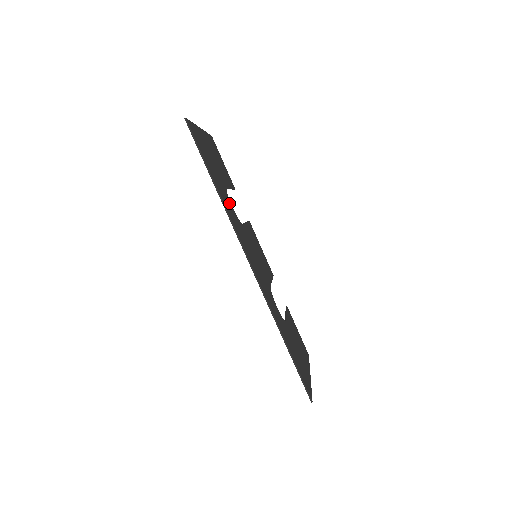
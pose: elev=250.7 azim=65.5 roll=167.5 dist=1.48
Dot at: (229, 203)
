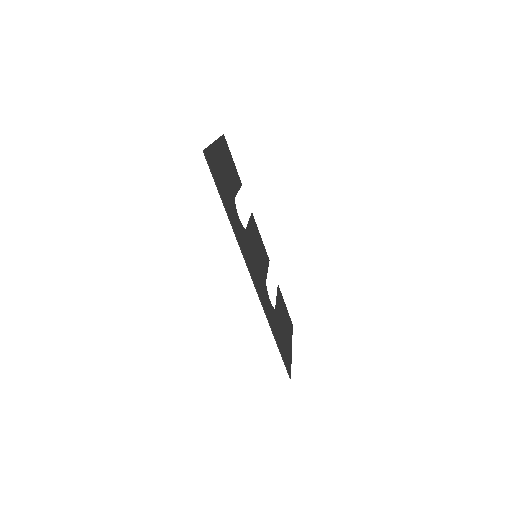
Dot at: (237, 217)
